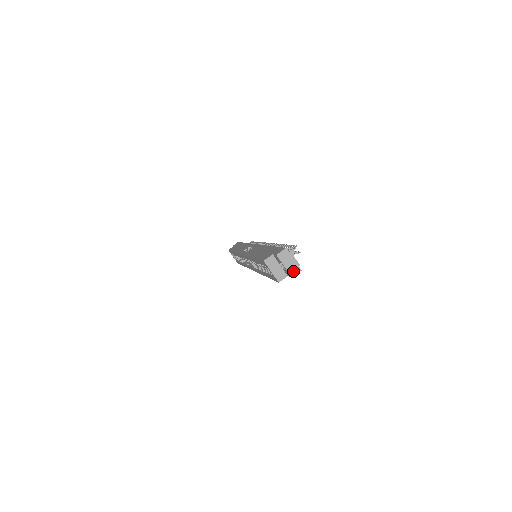
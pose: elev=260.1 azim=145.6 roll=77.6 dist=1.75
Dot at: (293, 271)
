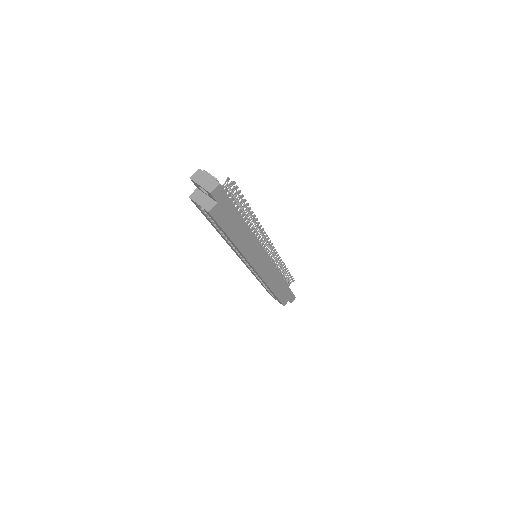
Dot at: (211, 187)
